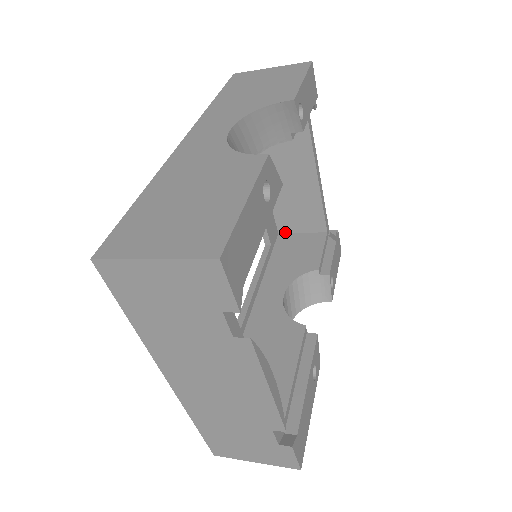
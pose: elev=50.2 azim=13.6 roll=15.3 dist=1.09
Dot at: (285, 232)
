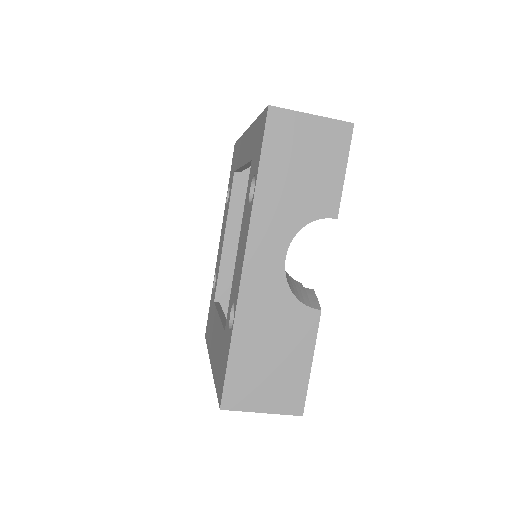
Dot at: occluded
